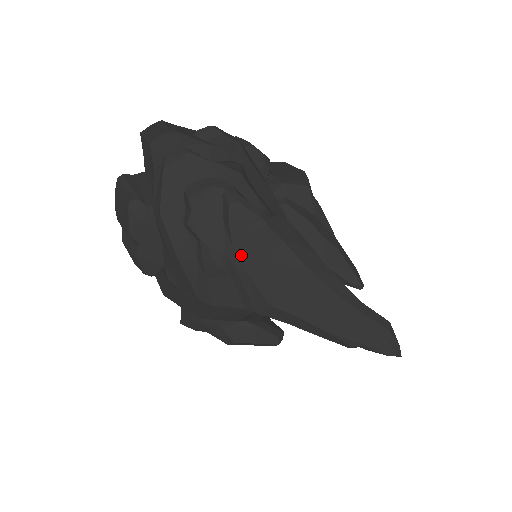
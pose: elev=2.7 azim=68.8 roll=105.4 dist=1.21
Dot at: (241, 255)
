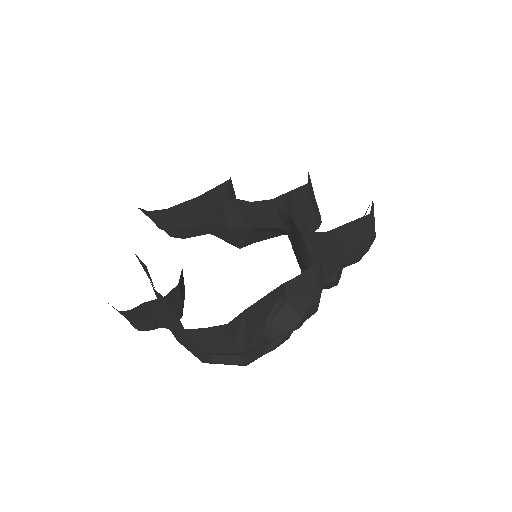
Dot at: occluded
